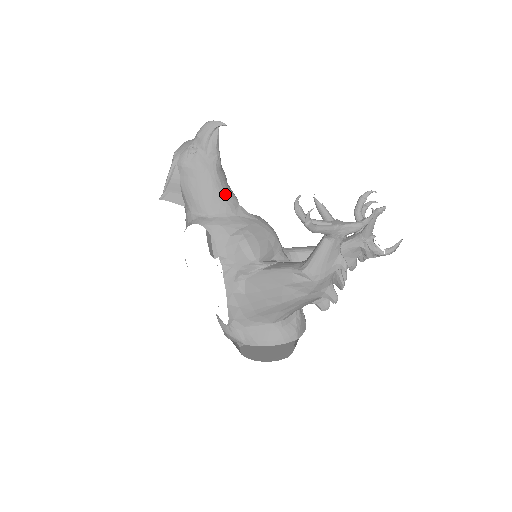
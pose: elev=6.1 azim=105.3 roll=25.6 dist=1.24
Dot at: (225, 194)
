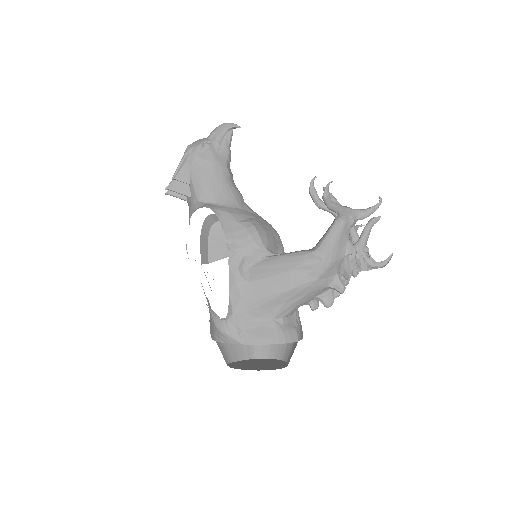
Dot at: (233, 188)
